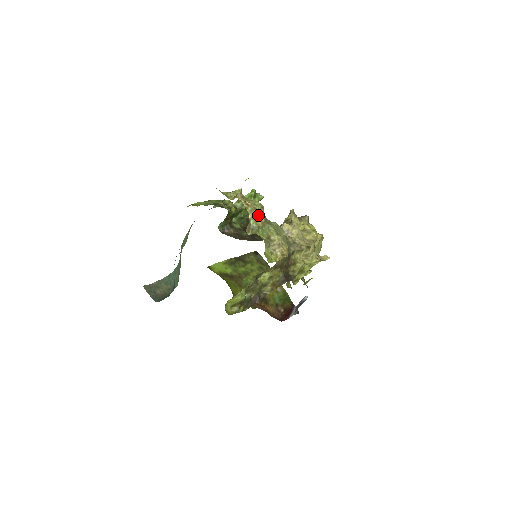
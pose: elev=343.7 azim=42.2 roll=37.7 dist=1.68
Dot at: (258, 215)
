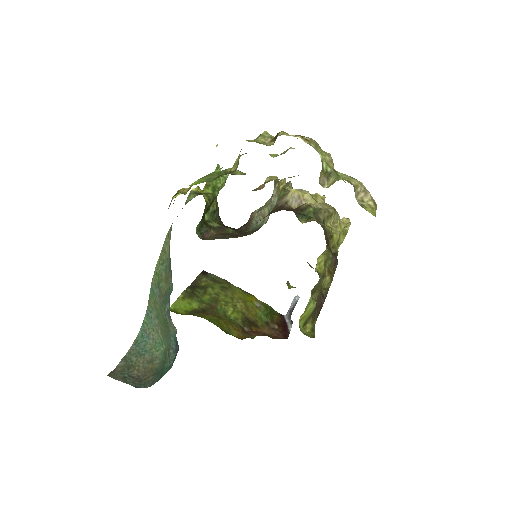
Dot at: (324, 154)
